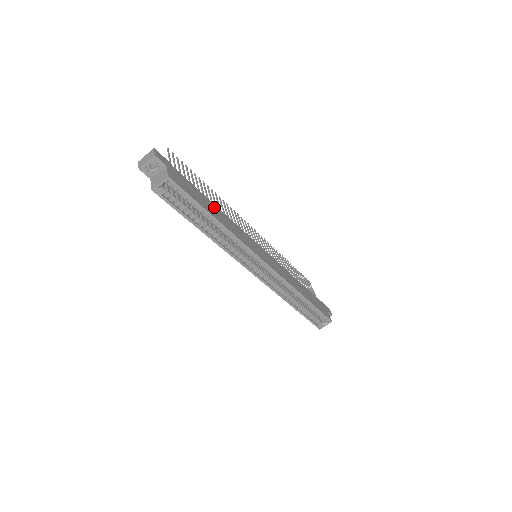
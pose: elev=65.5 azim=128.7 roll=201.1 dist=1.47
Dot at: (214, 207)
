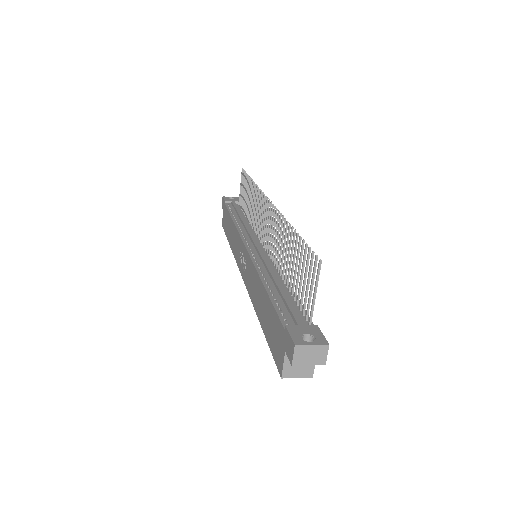
Dot at: occluded
